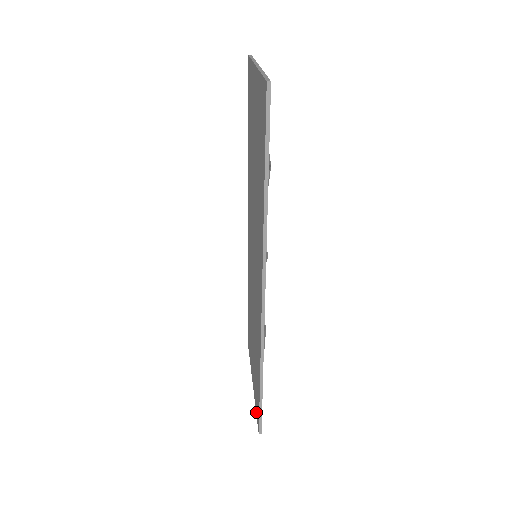
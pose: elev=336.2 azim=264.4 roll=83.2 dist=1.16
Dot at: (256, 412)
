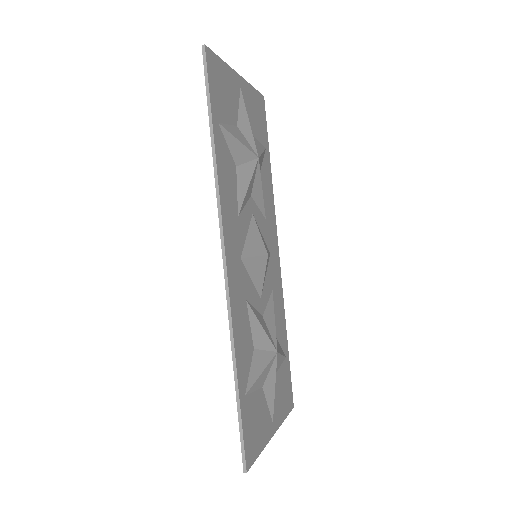
Dot at: occluded
